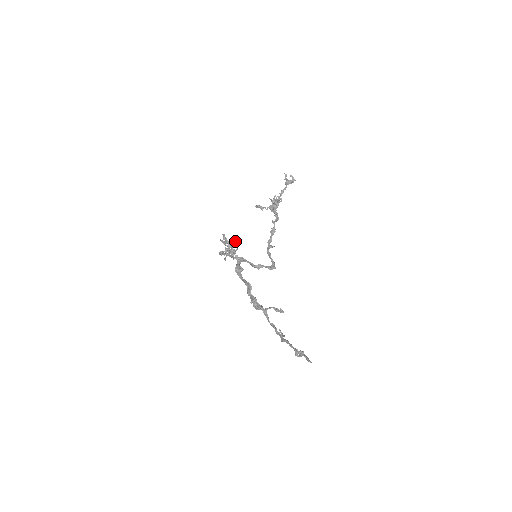
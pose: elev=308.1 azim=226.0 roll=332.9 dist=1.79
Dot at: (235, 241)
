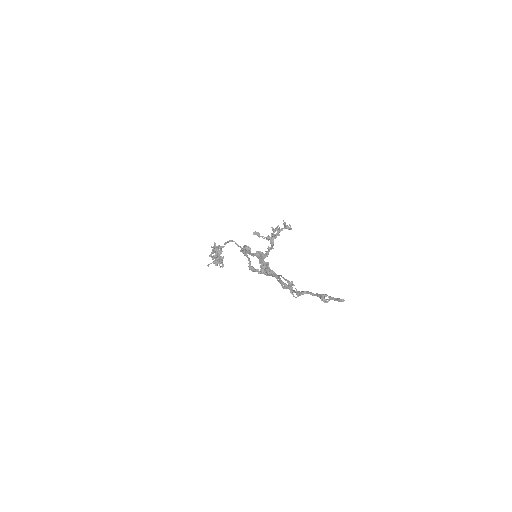
Dot at: occluded
